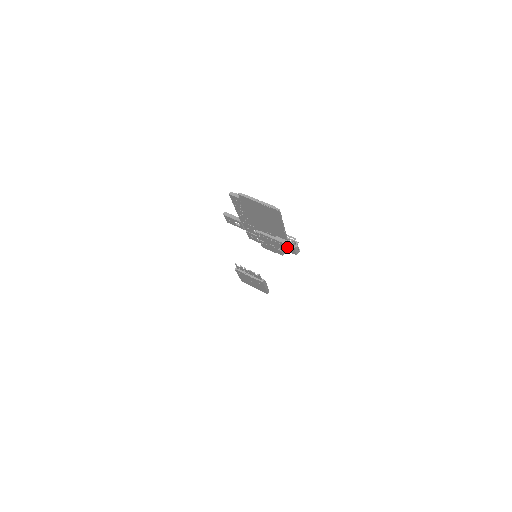
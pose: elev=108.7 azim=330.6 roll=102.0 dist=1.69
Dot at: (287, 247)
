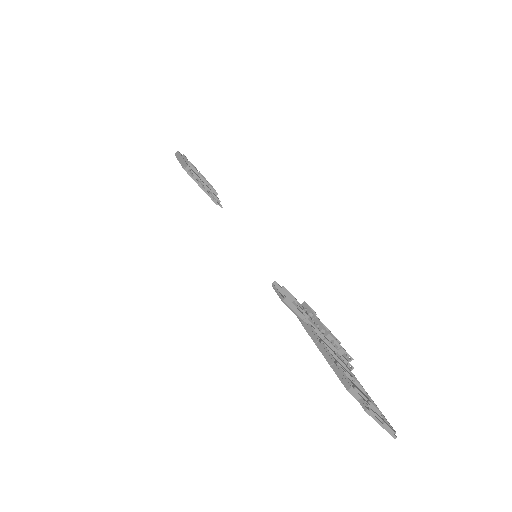
Dot at: occluded
